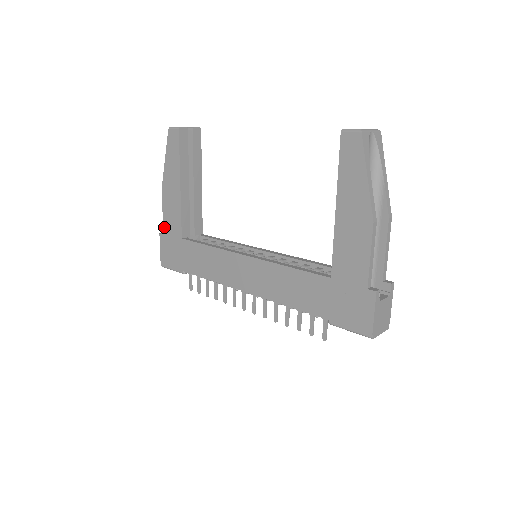
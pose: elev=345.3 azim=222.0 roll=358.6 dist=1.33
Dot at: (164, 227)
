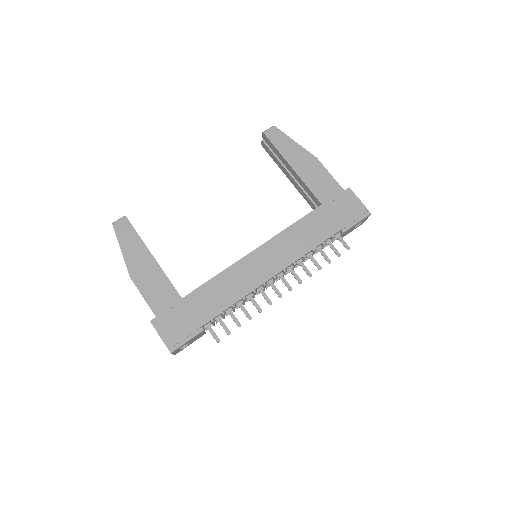
Dot at: (153, 309)
